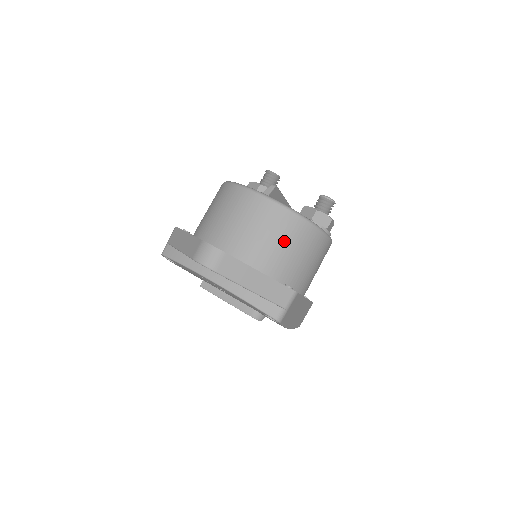
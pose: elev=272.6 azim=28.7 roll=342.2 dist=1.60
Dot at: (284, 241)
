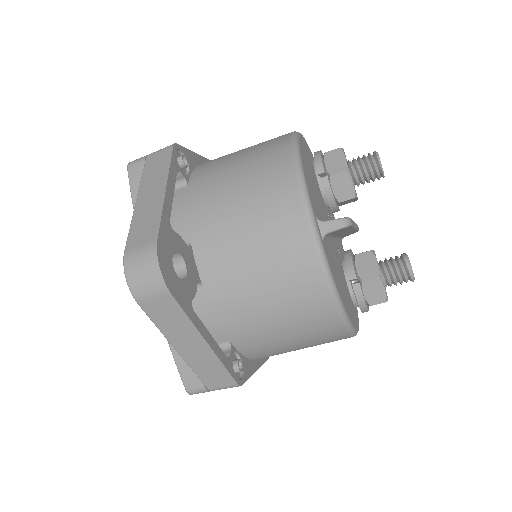
Dot at: (284, 314)
